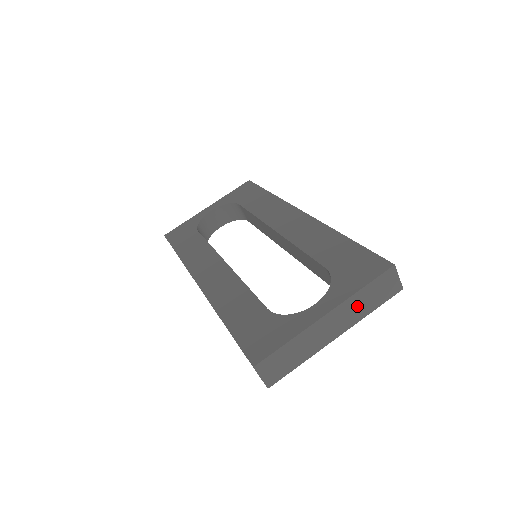
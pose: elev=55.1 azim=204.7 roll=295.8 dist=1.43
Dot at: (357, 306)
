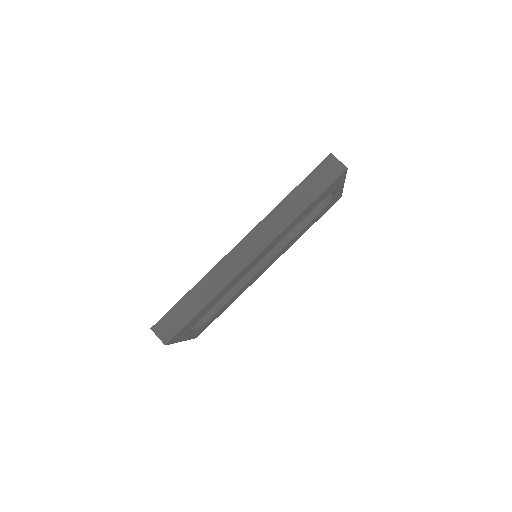
Dot at: occluded
